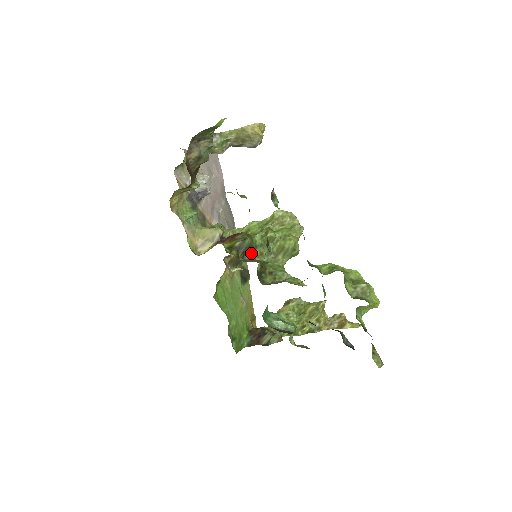
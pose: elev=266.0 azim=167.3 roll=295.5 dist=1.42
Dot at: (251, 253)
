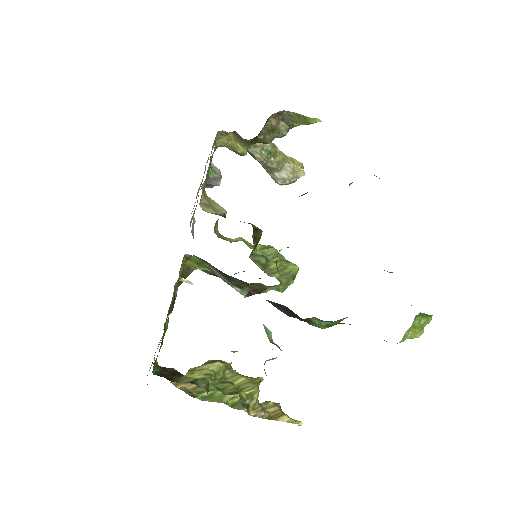
Dot at: (254, 249)
